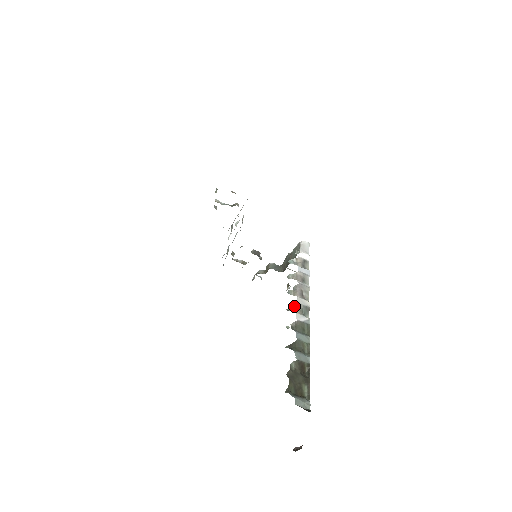
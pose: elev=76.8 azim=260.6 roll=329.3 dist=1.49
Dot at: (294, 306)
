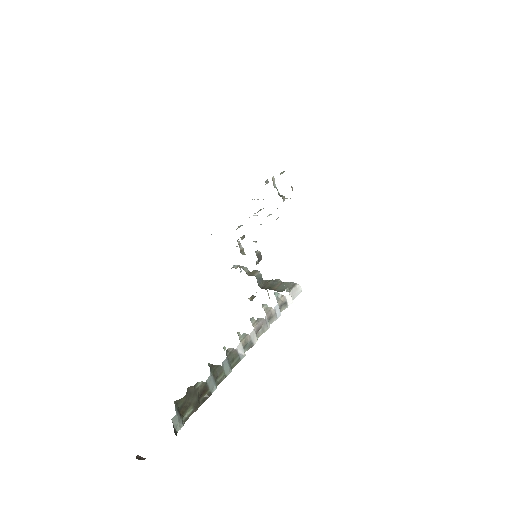
Dot at: (245, 334)
